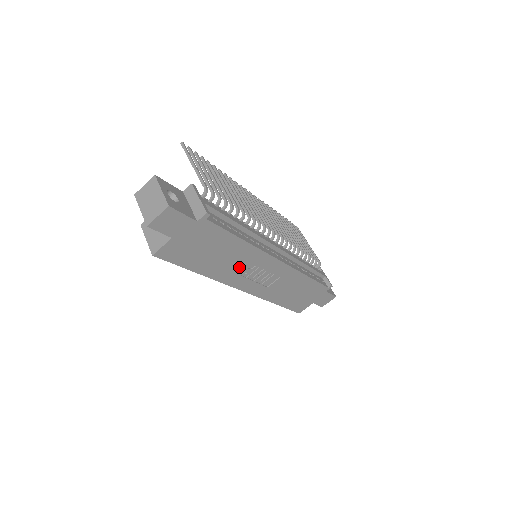
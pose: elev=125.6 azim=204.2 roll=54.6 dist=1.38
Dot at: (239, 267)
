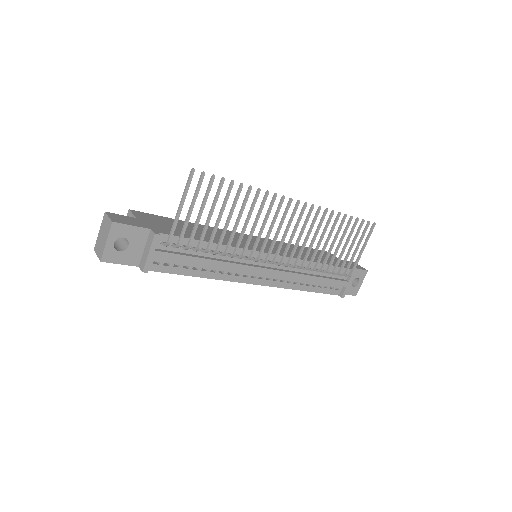
Dot at: occluded
